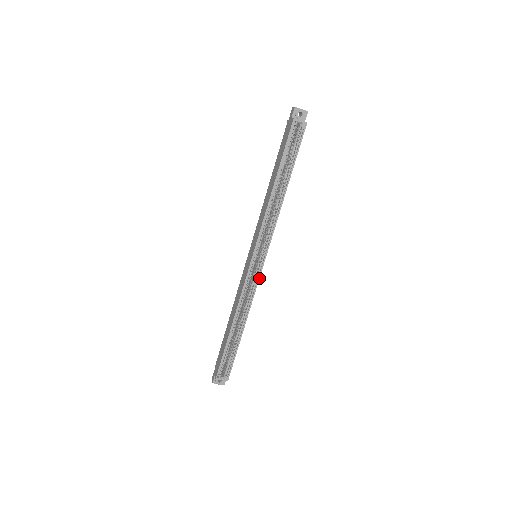
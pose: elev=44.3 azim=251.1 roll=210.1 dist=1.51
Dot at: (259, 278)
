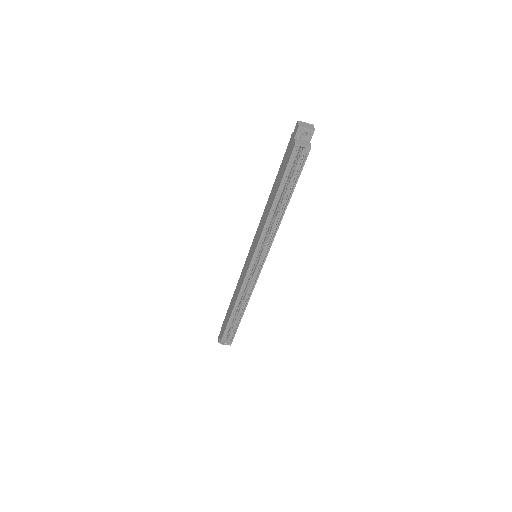
Dot at: (257, 279)
